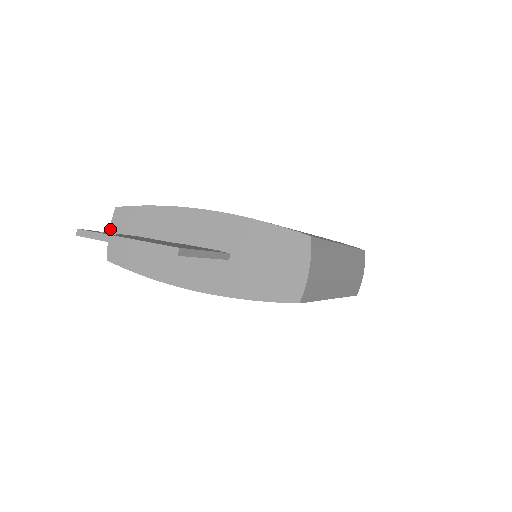
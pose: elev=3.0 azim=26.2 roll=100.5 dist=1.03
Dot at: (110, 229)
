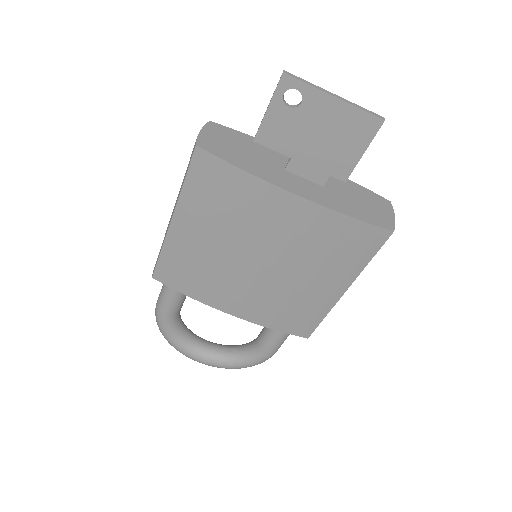
Dot at: (202, 129)
